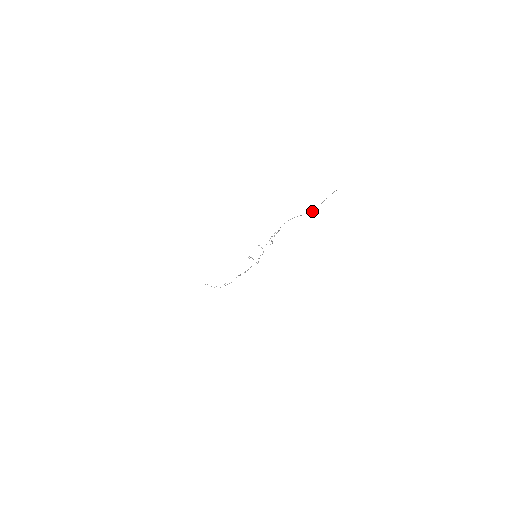
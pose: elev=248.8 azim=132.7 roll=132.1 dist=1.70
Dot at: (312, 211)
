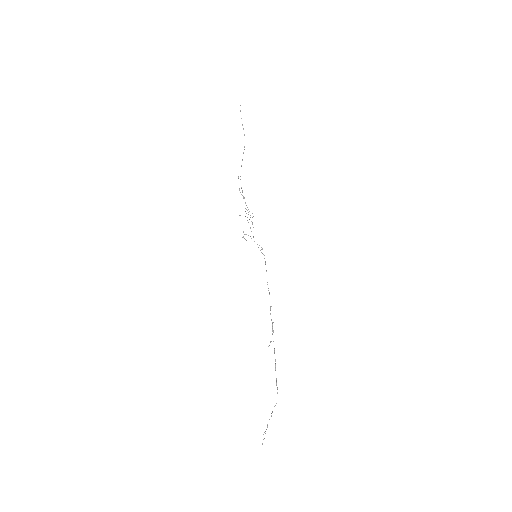
Dot at: occluded
